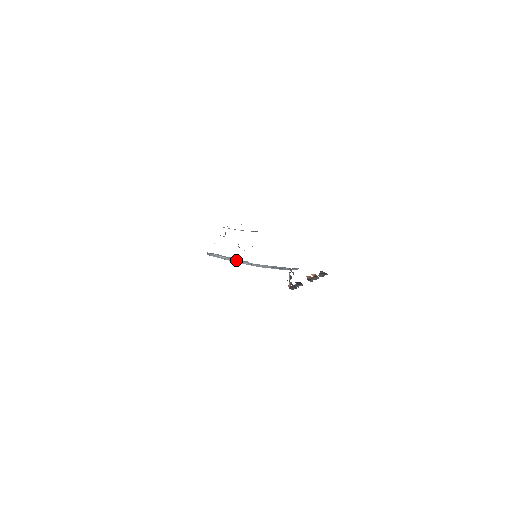
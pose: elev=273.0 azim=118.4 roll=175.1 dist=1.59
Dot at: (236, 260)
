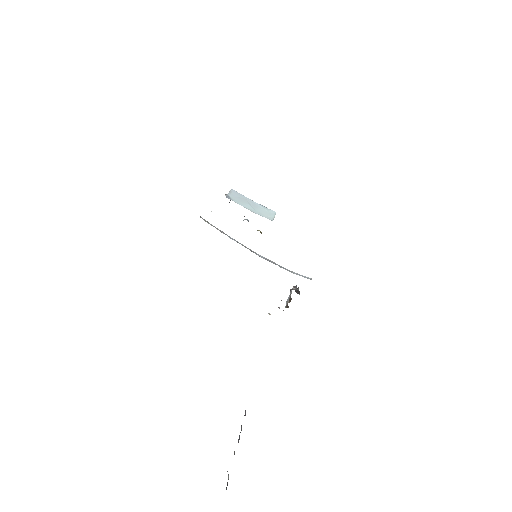
Dot at: occluded
